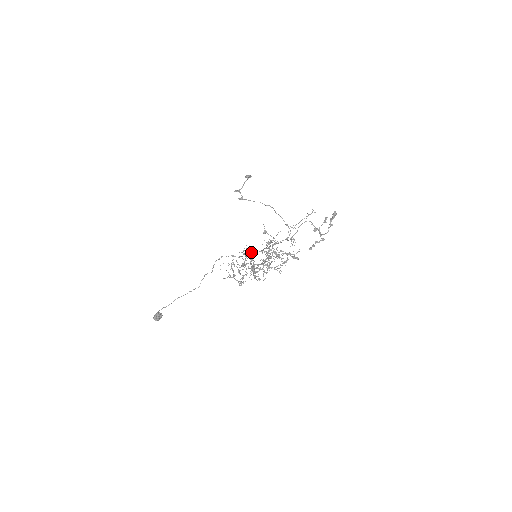
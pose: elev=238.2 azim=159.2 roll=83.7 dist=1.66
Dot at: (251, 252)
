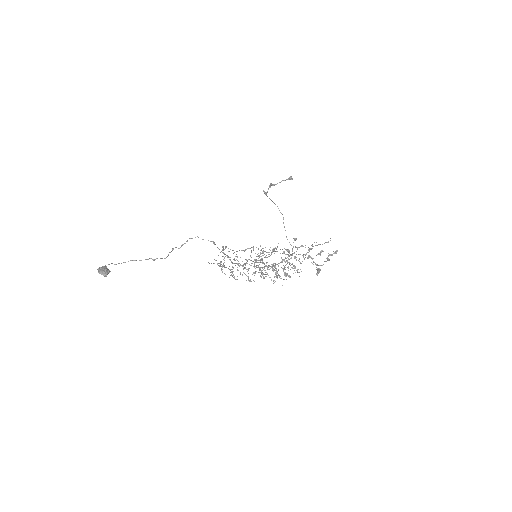
Dot at: occluded
